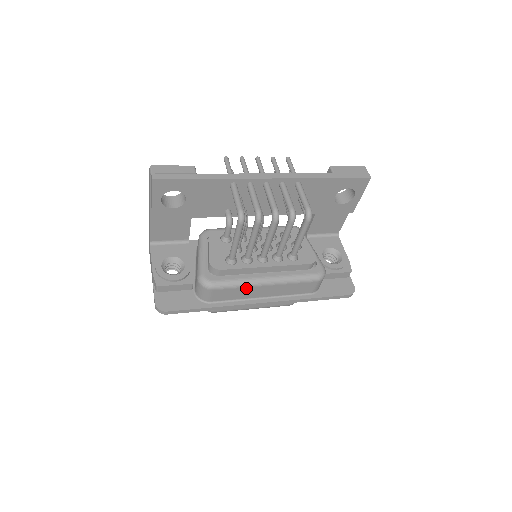
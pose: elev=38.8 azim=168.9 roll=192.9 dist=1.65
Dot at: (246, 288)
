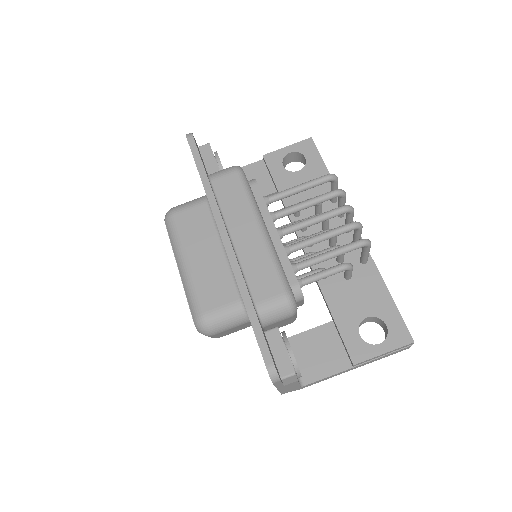
Dot at: (247, 207)
